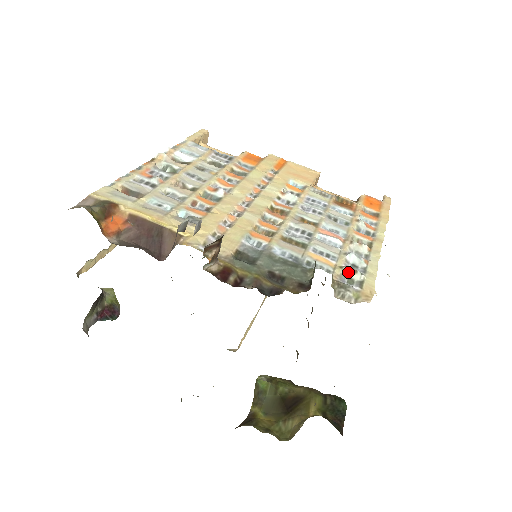
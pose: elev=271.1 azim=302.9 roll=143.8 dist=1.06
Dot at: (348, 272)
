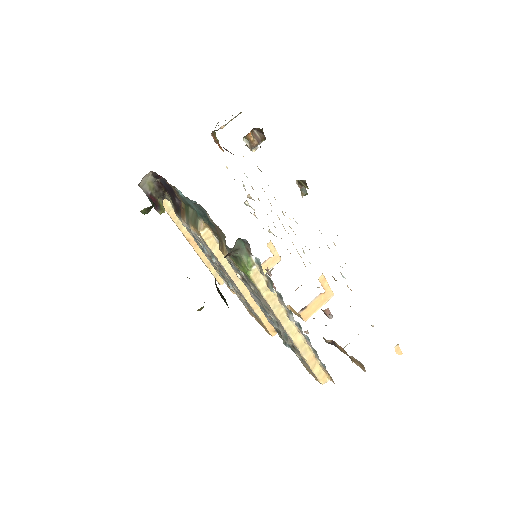
Dot at: occluded
